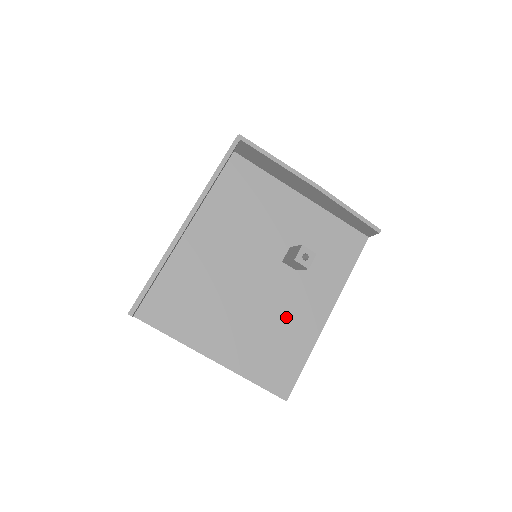
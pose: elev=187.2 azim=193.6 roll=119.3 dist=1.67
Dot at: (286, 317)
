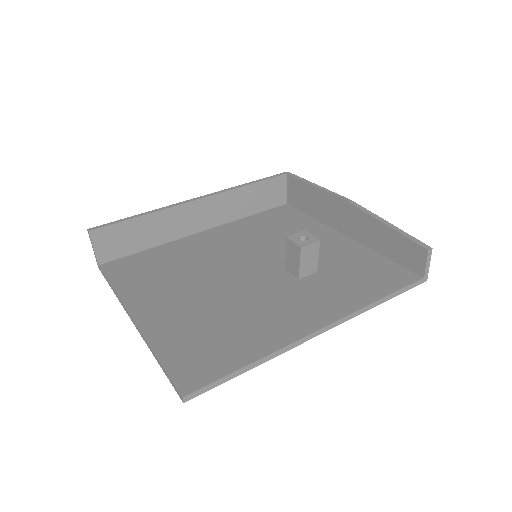
Dot at: (255, 312)
